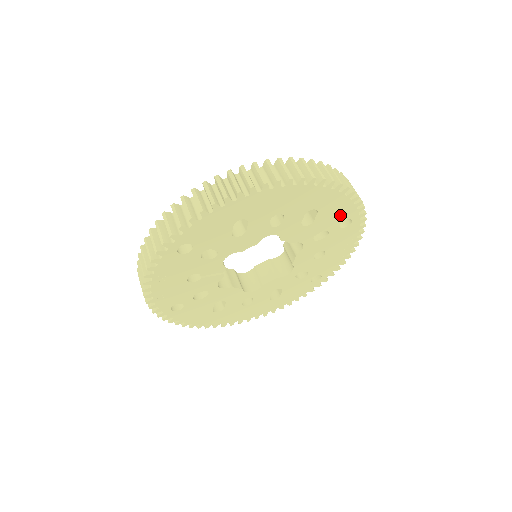
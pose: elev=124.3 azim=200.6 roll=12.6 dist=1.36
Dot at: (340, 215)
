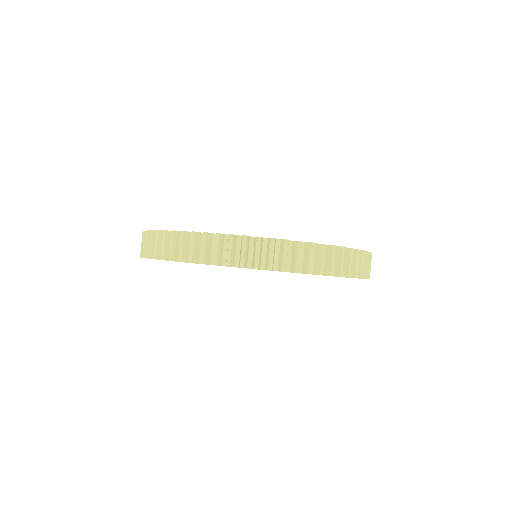
Dot at: occluded
